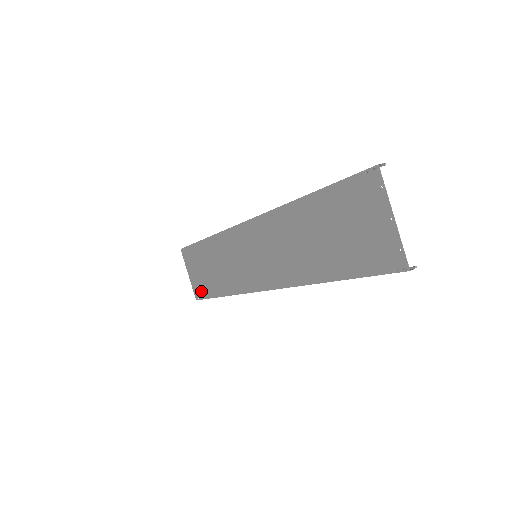
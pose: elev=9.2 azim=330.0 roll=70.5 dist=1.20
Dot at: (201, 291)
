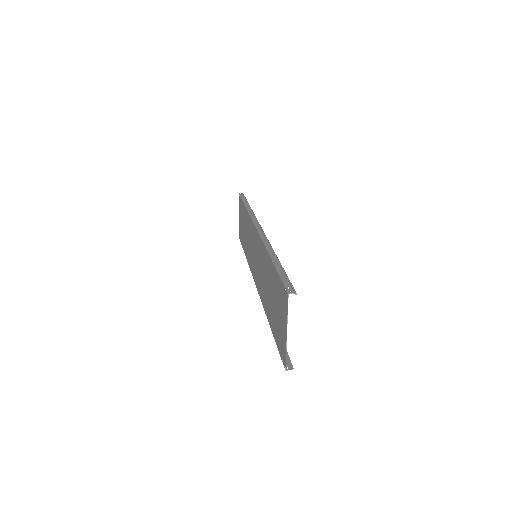
Dot at: occluded
